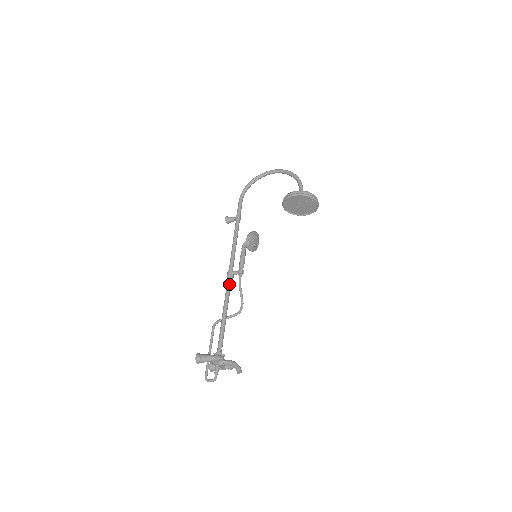
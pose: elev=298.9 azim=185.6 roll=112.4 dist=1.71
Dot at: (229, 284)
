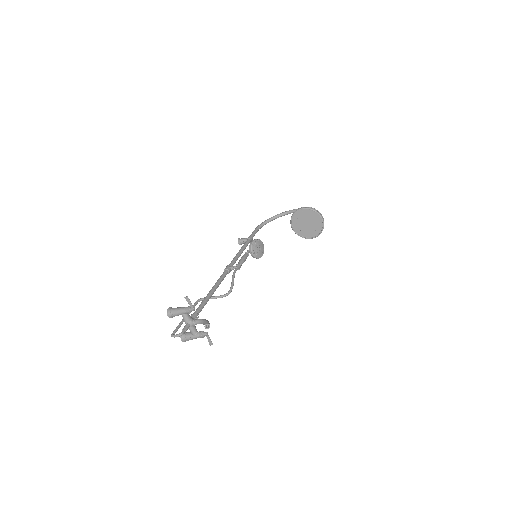
Dot at: (224, 274)
